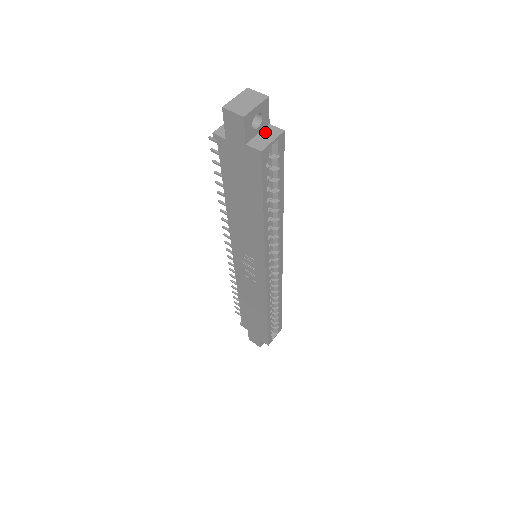
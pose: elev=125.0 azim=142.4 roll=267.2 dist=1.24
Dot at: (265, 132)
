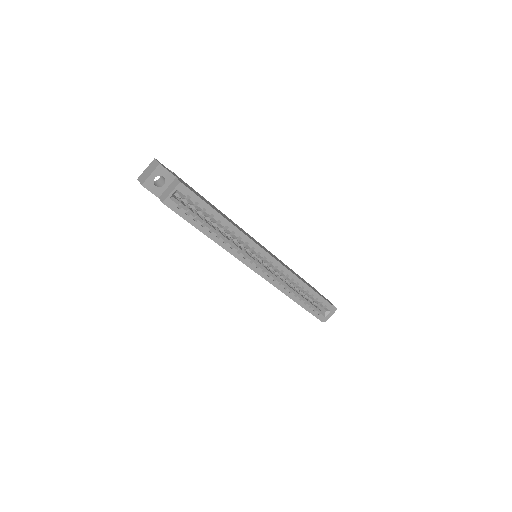
Dot at: (171, 185)
